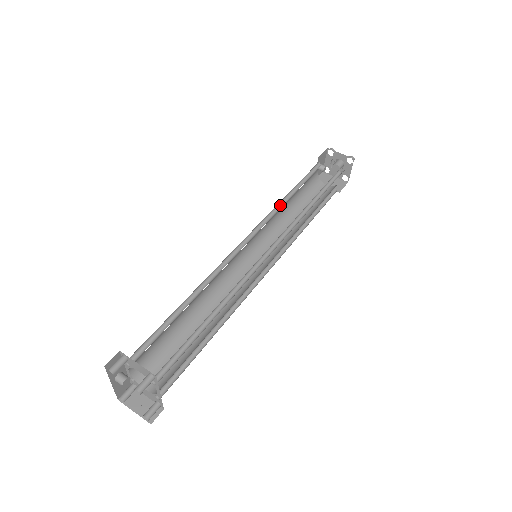
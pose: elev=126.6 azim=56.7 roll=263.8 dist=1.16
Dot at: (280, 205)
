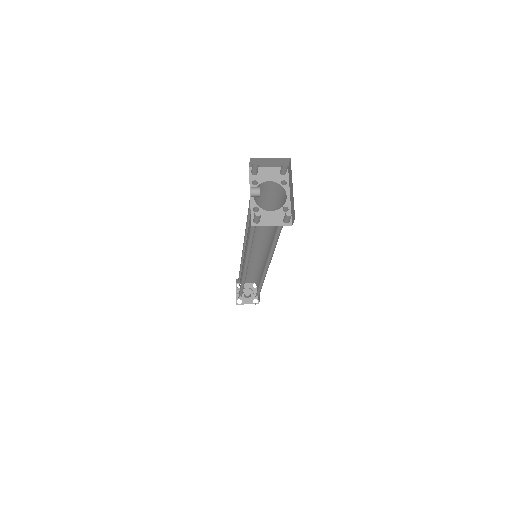
Dot at: occluded
